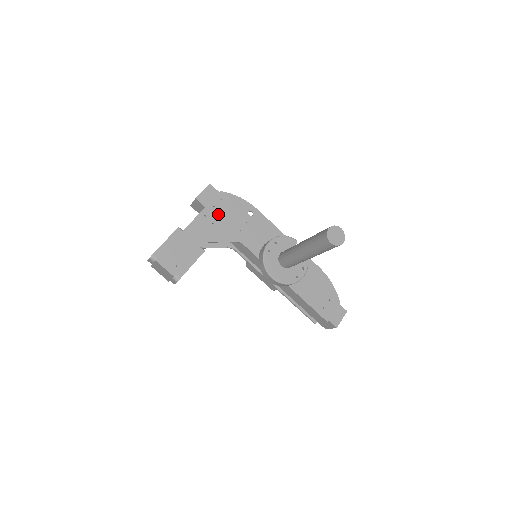
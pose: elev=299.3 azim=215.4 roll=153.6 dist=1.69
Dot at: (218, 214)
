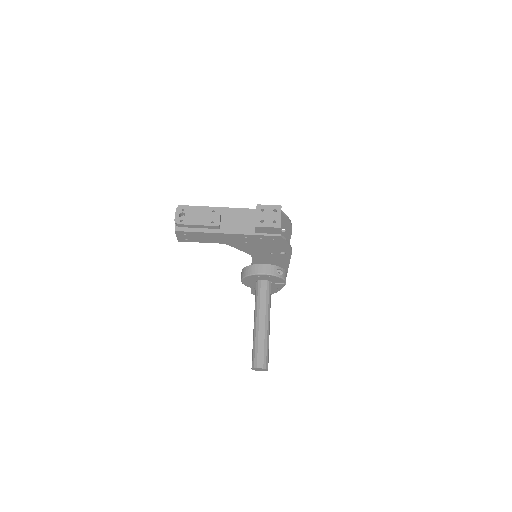
Dot at: (258, 241)
